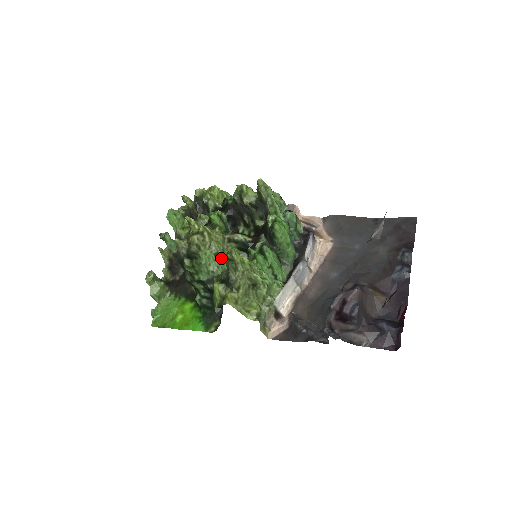
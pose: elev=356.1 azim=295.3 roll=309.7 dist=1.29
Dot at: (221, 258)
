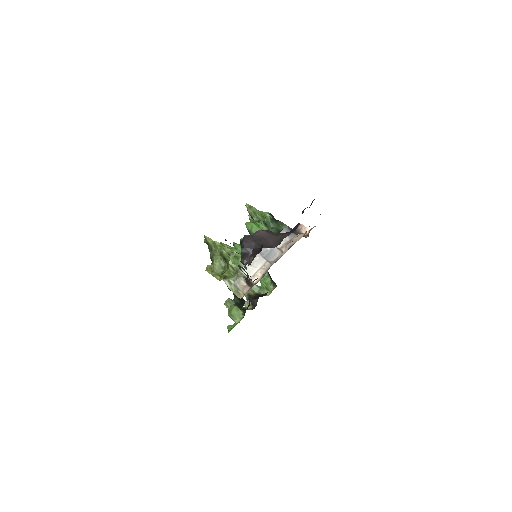
Dot at: occluded
